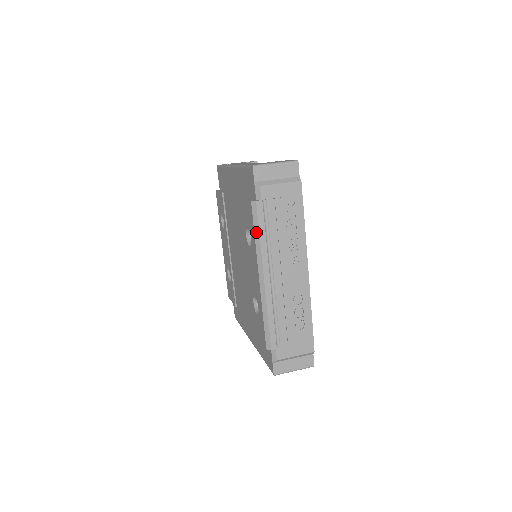
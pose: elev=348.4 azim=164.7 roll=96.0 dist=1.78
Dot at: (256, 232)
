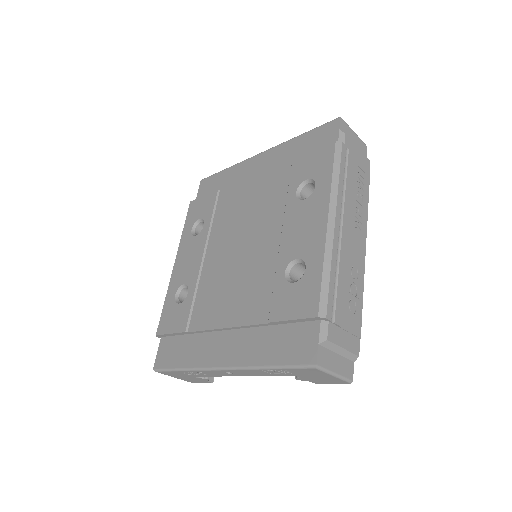
Dot at: (335, 171)
